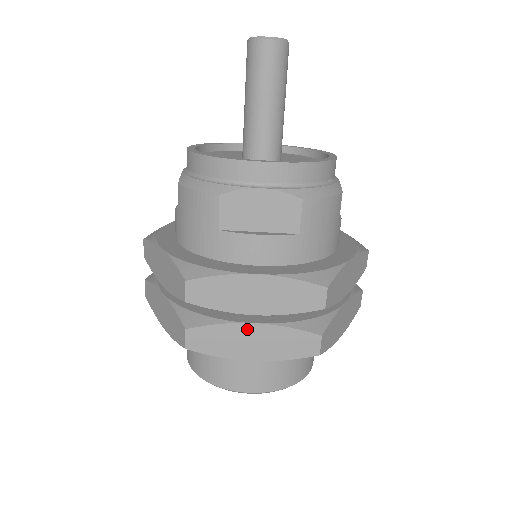
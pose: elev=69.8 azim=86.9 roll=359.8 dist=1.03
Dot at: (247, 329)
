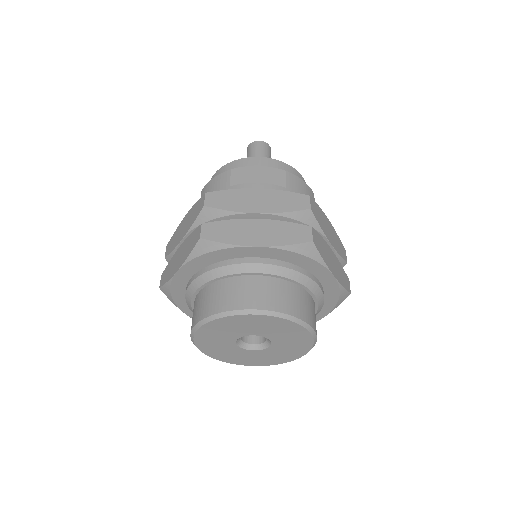
Dot at: (251, 223)
